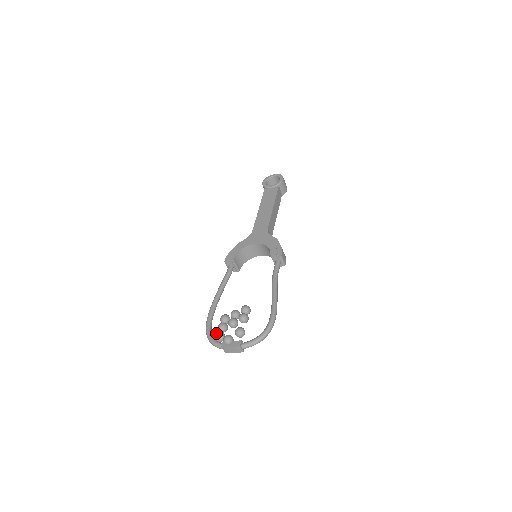
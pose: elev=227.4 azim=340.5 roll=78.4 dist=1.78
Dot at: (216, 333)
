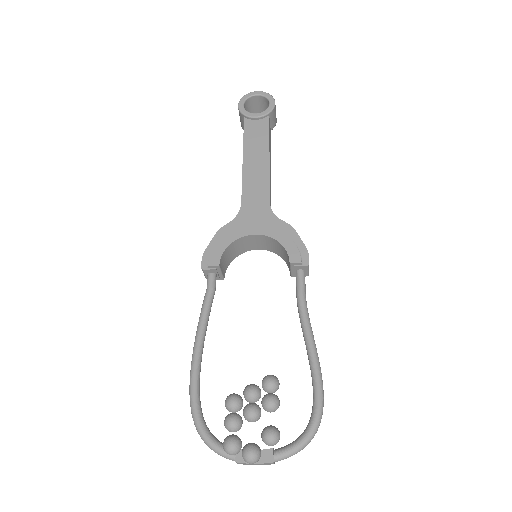
Dot at: (226, 441)
